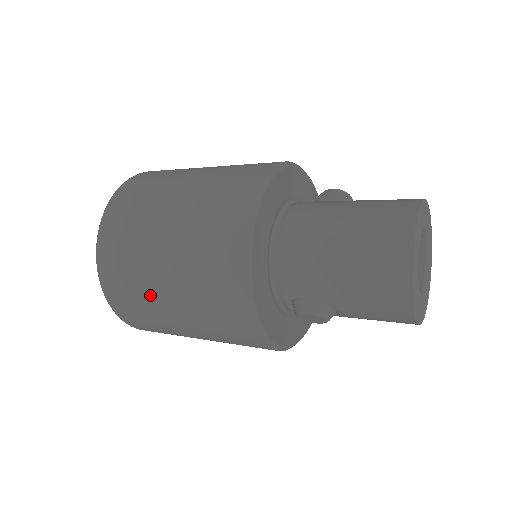
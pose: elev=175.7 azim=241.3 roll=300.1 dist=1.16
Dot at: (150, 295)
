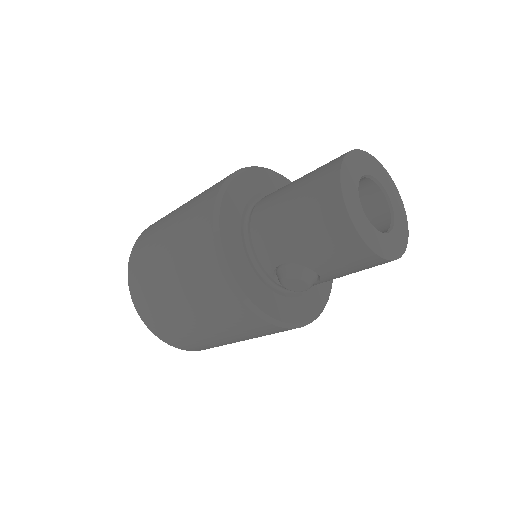
Dot at: (166, 301)
